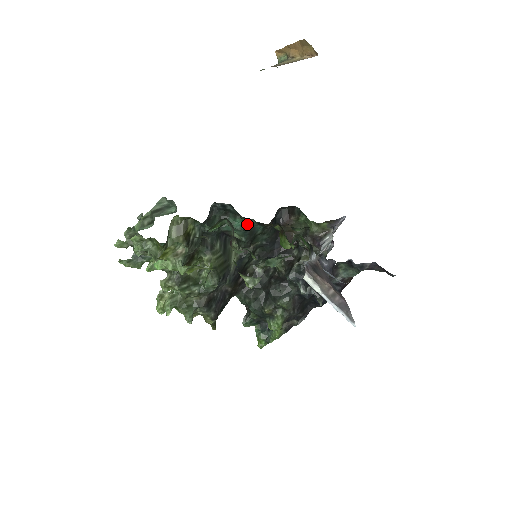
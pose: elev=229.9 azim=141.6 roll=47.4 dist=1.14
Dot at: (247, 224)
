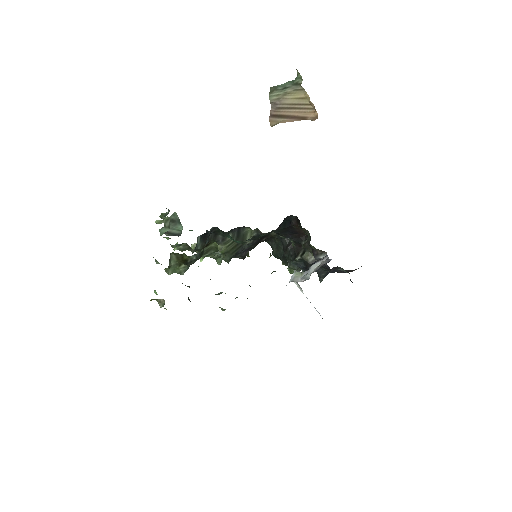
Dot at: (243, 242)
